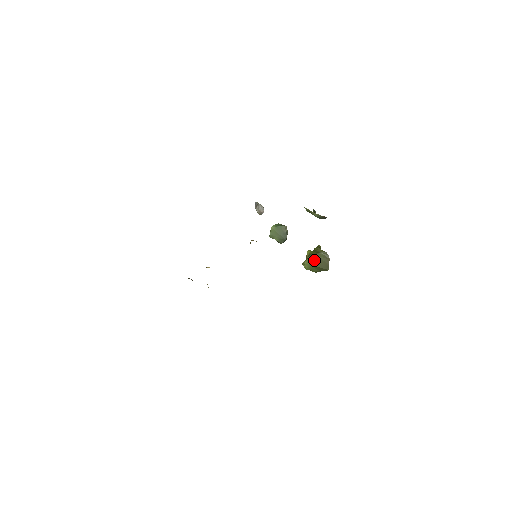
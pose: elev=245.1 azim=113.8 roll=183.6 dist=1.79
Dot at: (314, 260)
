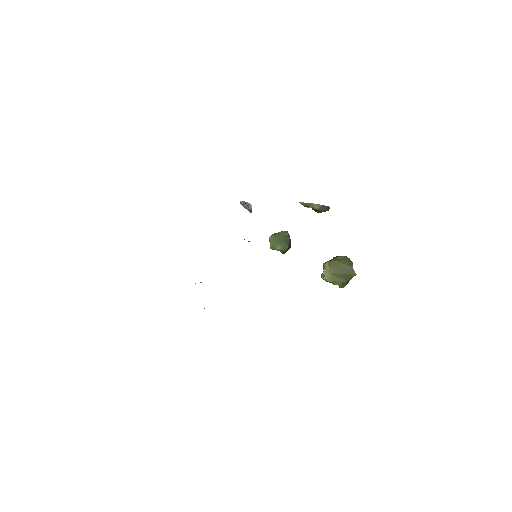
Dot at: (333, 266)
